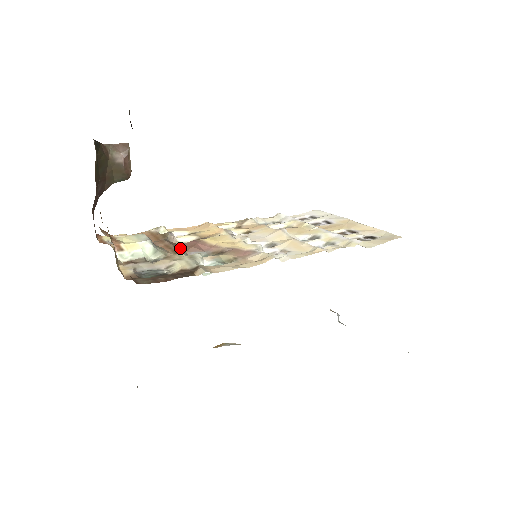
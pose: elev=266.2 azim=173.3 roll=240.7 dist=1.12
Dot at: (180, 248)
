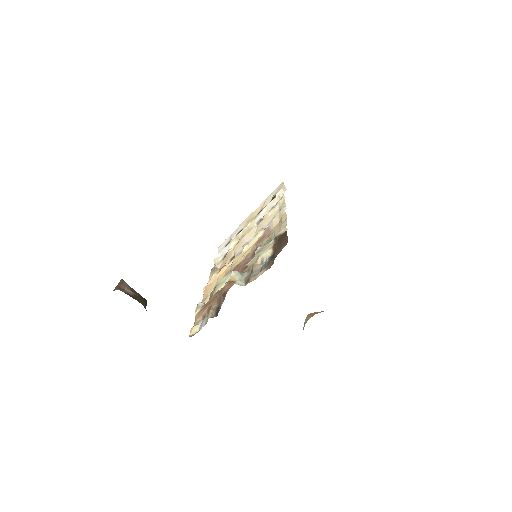
Dot at: occluded
